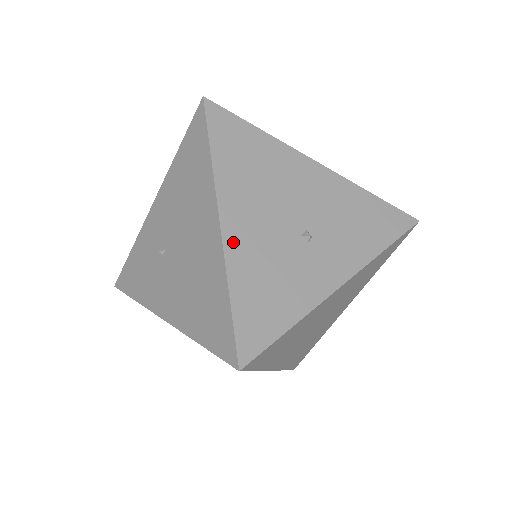
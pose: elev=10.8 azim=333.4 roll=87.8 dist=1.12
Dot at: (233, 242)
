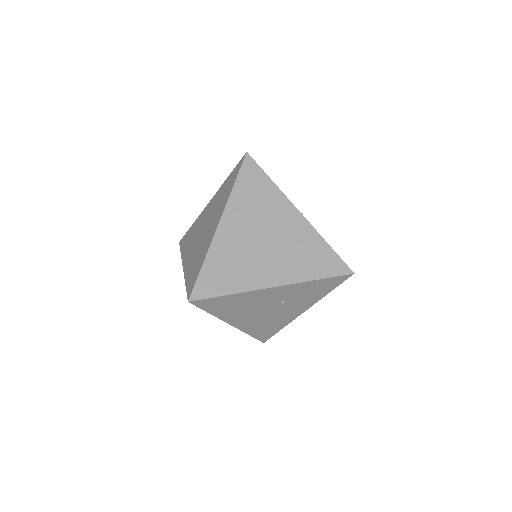
Dot at: occluded
